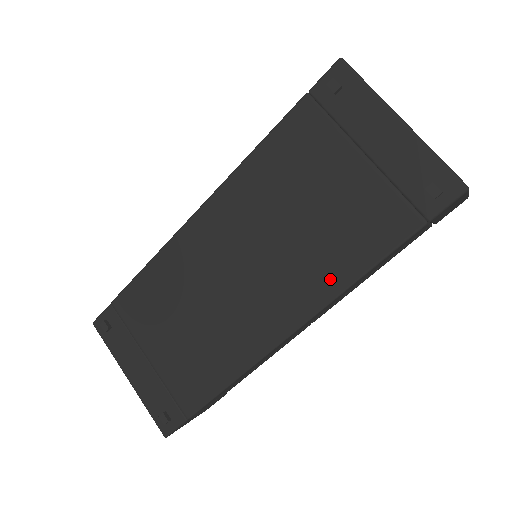
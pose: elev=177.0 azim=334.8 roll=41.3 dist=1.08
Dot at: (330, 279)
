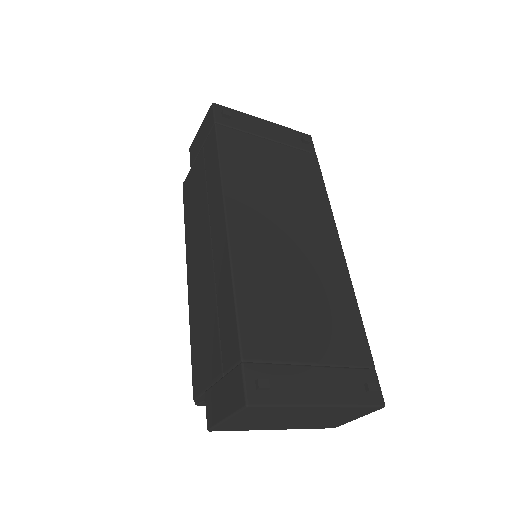
Dot at: (321, 203)
